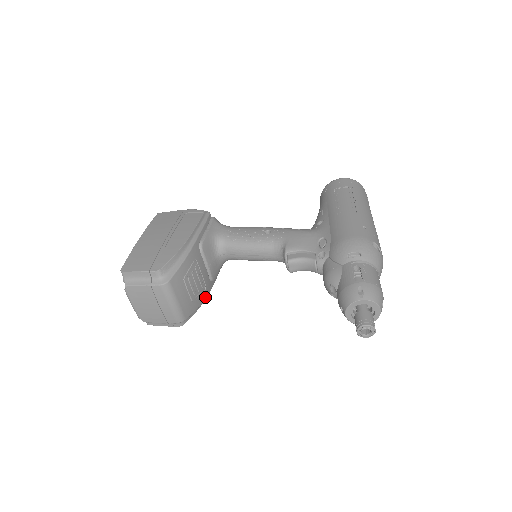
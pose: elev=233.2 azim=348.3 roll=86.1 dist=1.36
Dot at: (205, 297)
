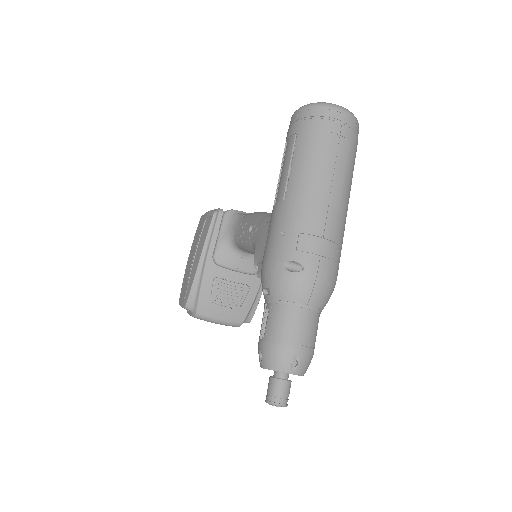
Dot at: (255, 292)
